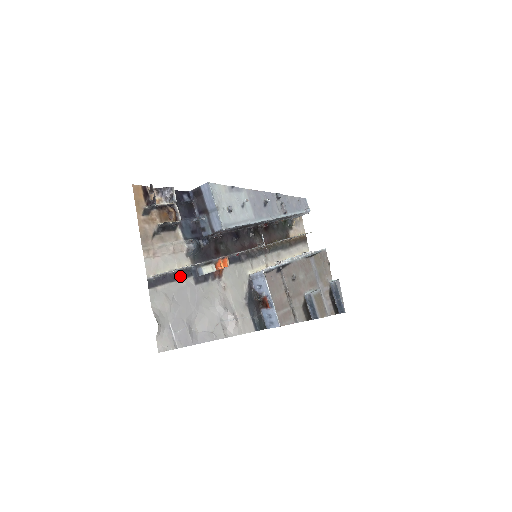
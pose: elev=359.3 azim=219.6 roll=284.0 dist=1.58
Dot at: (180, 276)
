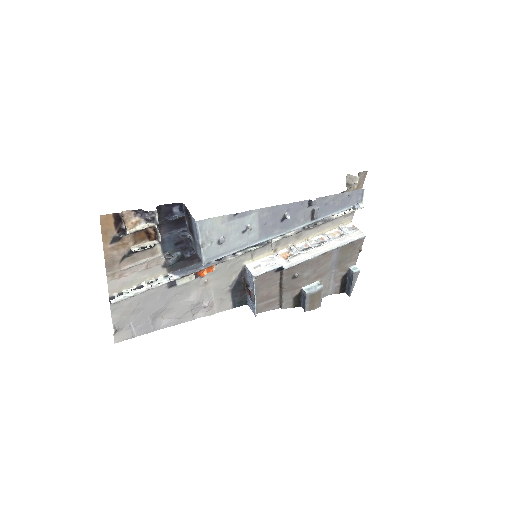
Dot at: (151, 285)
